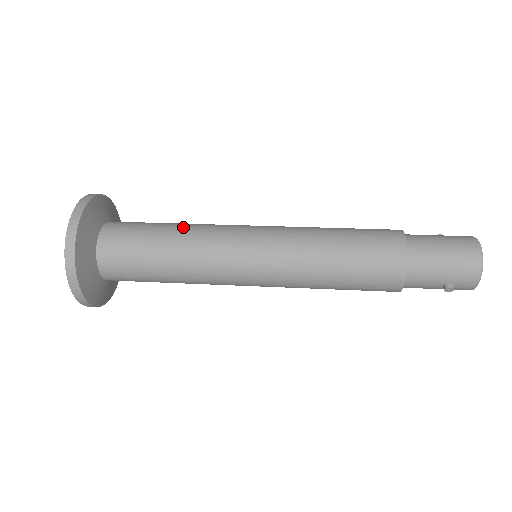
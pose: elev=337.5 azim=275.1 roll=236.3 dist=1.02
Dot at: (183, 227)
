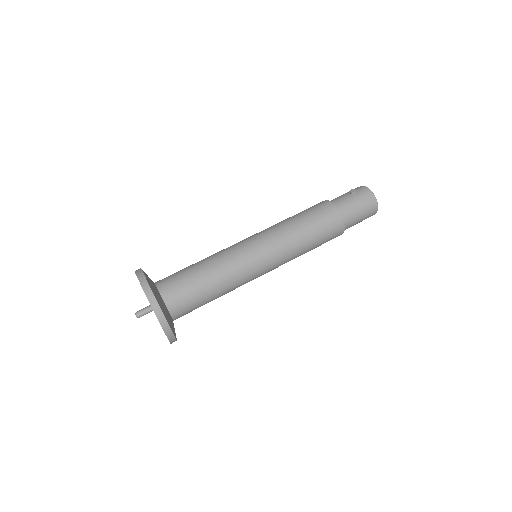
Dot at: (219, 280)
